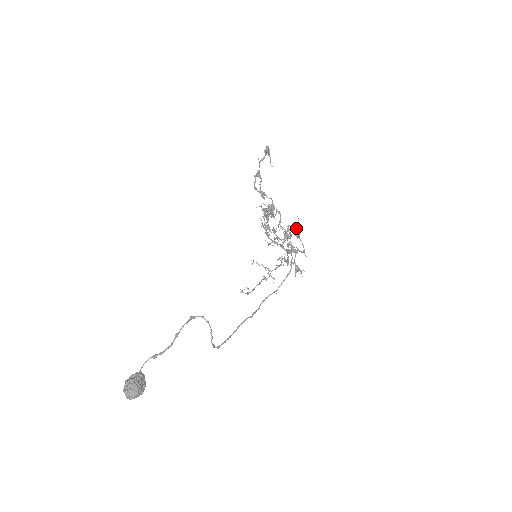
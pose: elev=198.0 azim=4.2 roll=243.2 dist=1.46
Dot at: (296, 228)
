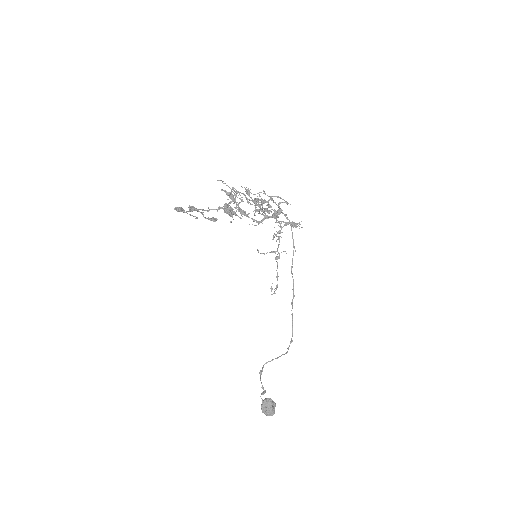
Dot at: (263, 215)
